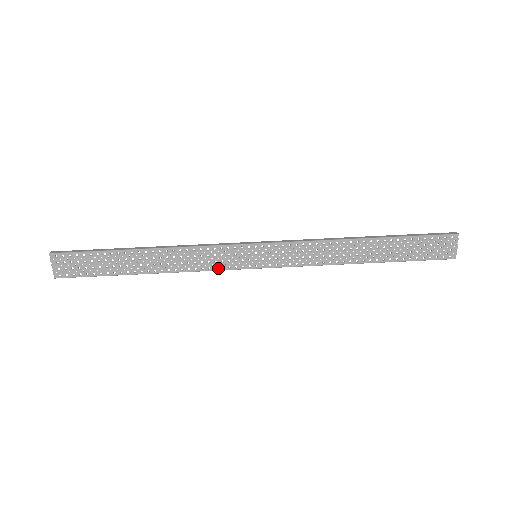
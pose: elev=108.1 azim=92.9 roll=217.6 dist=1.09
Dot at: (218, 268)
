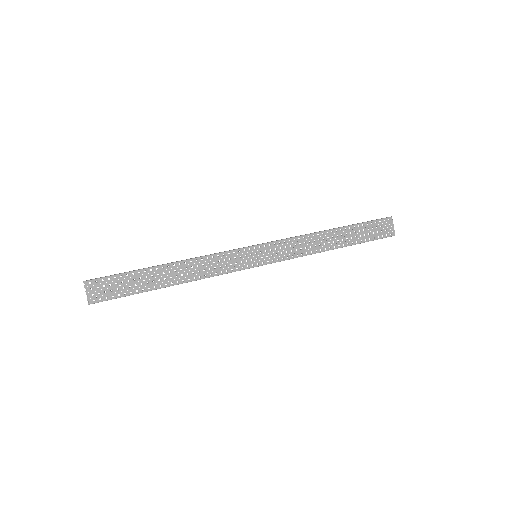
Dot at: (228, 271)
